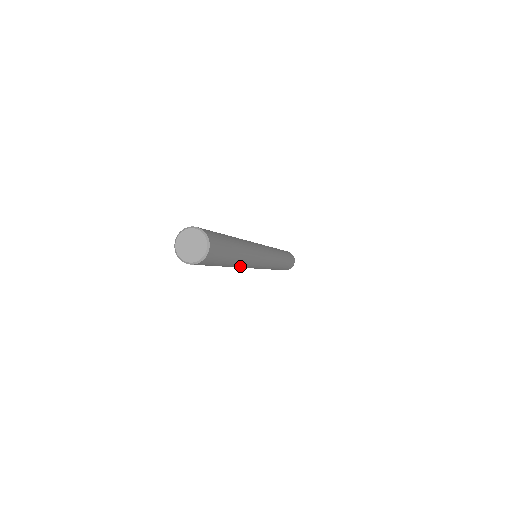
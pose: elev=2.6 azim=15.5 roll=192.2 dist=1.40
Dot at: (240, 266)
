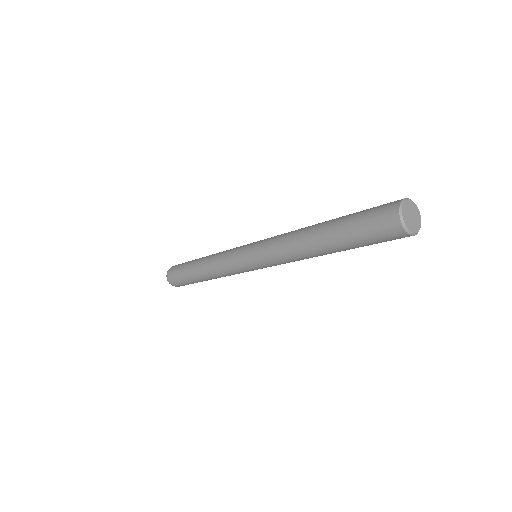
Dot at: (301, 253)
